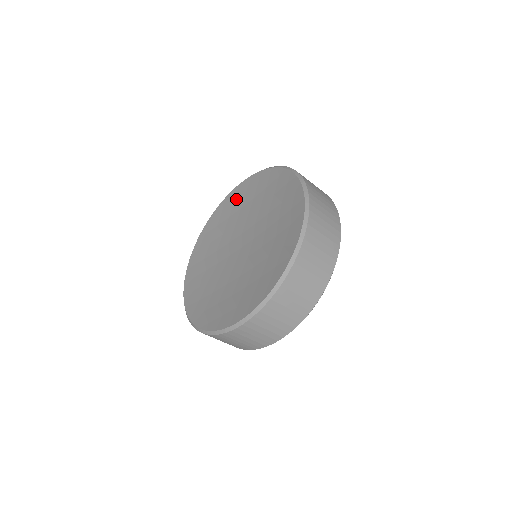
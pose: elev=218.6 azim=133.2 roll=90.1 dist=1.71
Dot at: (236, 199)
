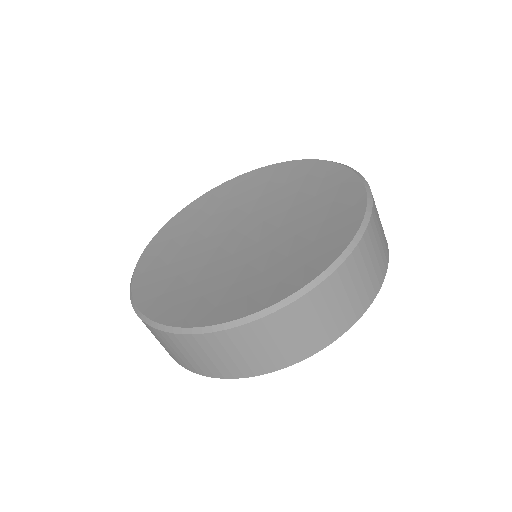
Dot at: (309, 174)
